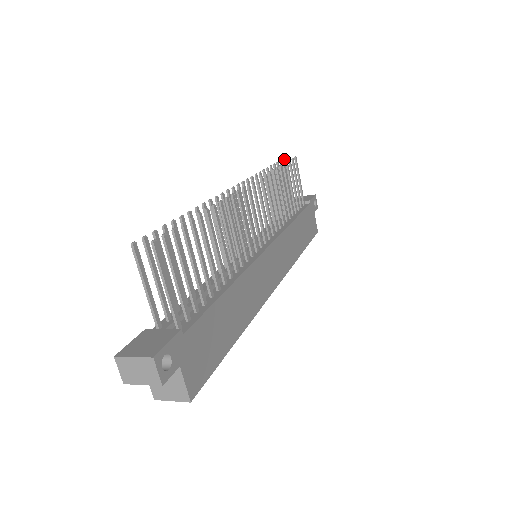
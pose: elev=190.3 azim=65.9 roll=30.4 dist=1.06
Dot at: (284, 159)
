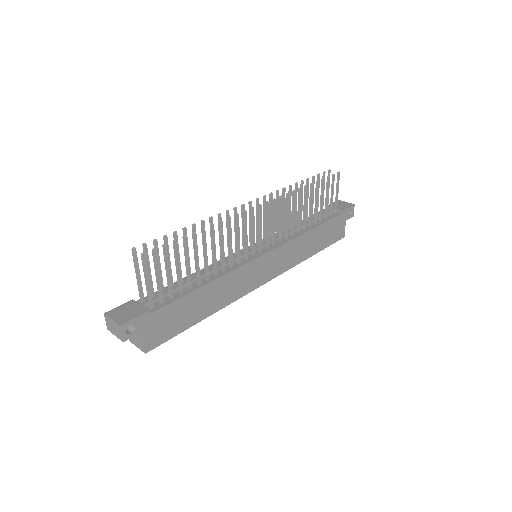
Dot at: (330, 170)
